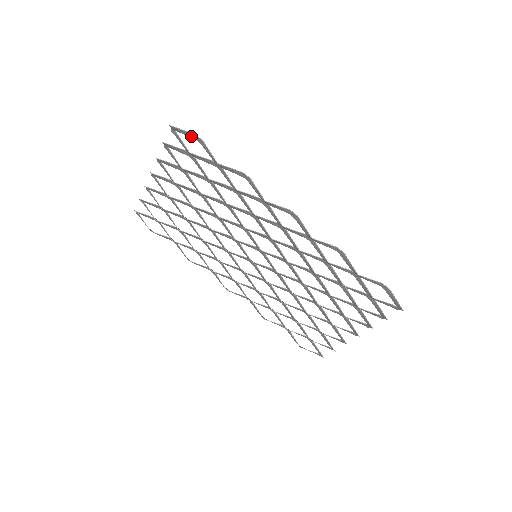
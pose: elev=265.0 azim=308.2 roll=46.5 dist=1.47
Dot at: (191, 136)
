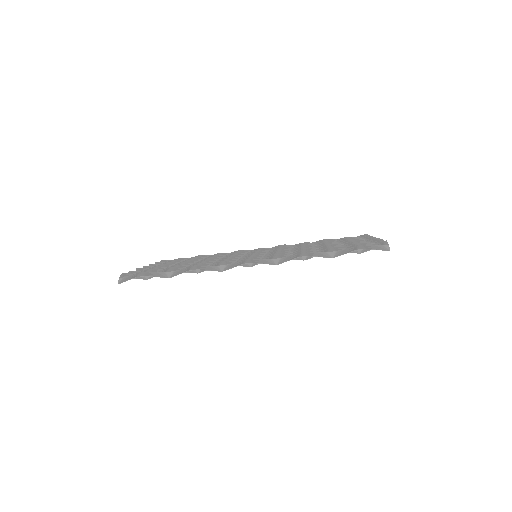
Dot at: (135, 275)
